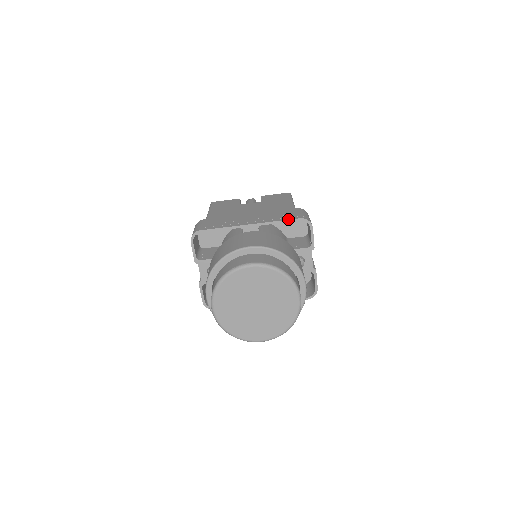
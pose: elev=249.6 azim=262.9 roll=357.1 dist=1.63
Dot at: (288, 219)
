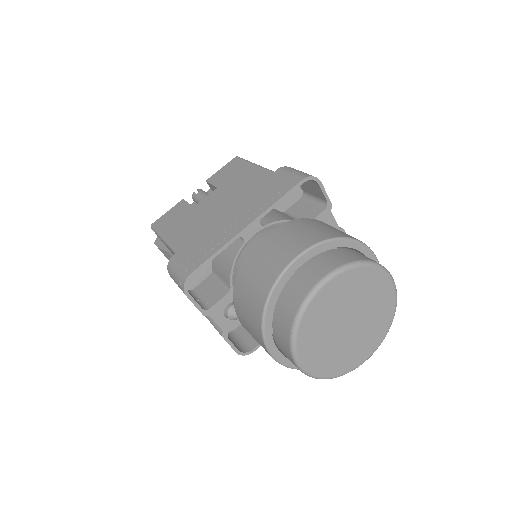
Dot at: (289, 189)
